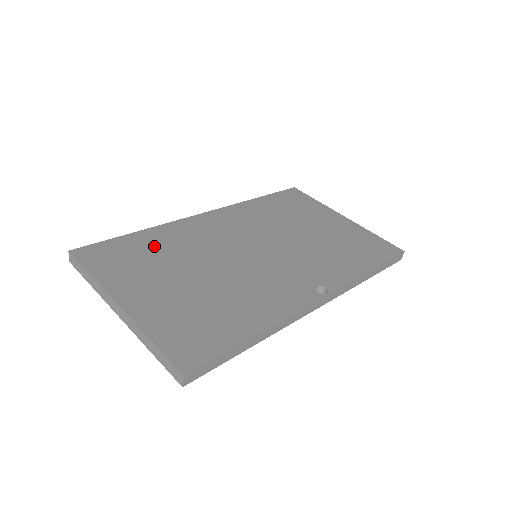
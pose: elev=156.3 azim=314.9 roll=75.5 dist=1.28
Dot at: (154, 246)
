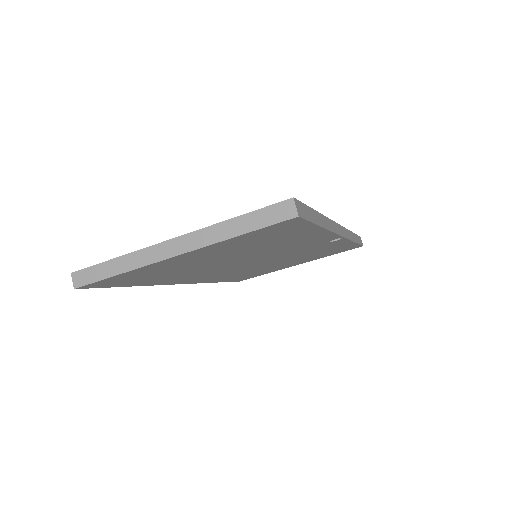
Dot at: occluded
